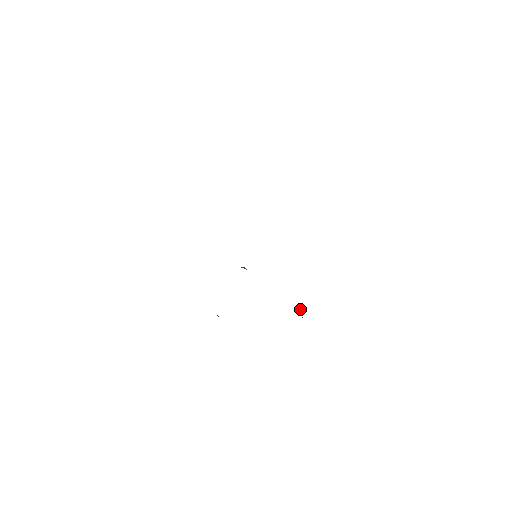
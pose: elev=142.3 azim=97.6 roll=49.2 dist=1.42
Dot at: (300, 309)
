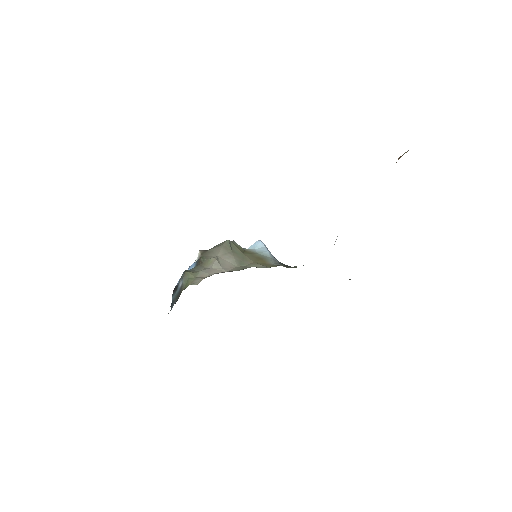
Dot at: occluded
